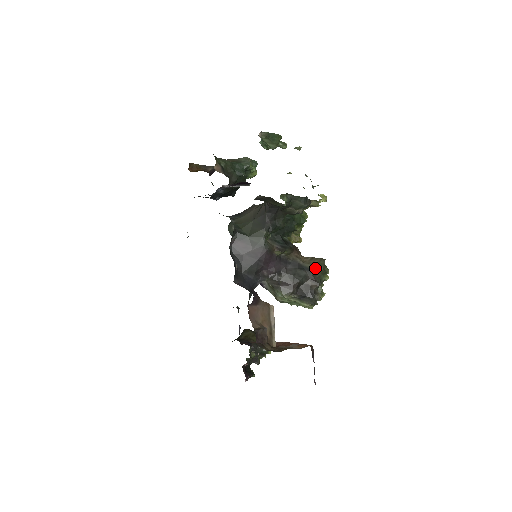
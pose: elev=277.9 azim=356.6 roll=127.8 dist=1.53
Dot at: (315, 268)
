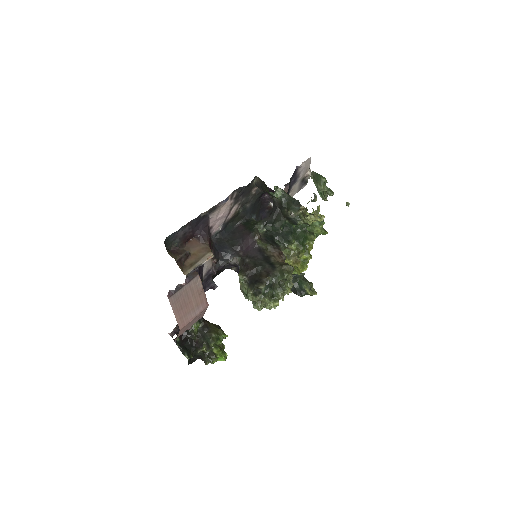
Dot at: (277, 265)
